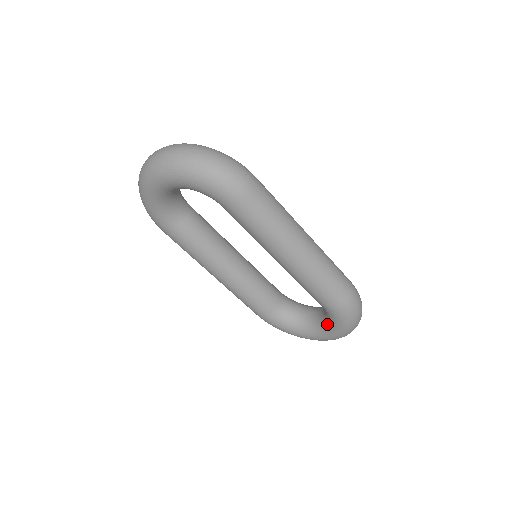
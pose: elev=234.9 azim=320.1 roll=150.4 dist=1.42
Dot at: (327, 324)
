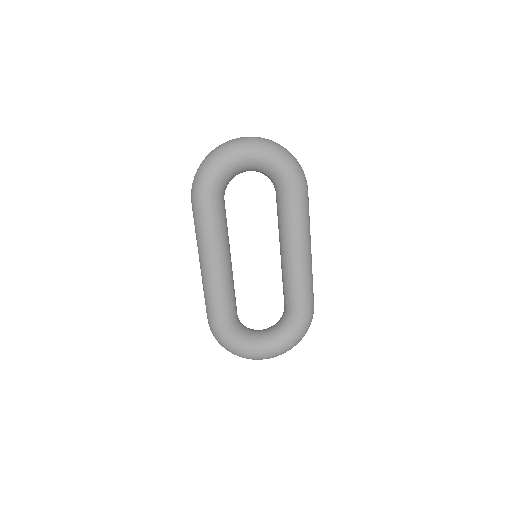
Dot at: (283, 334)
